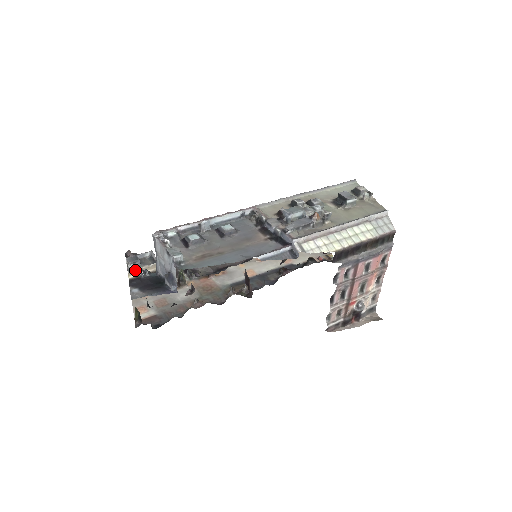
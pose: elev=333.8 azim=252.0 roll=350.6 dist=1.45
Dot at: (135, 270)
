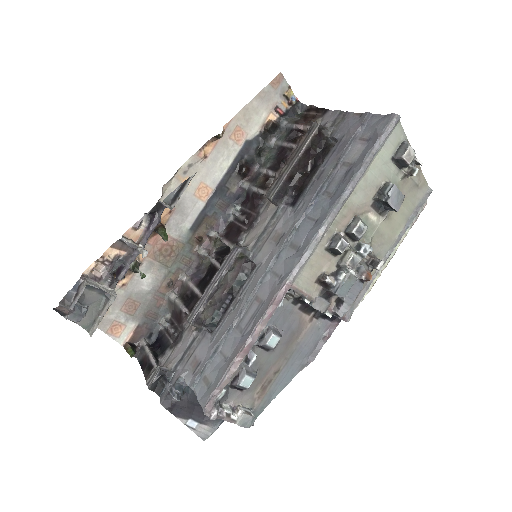
Dot at: occluded
